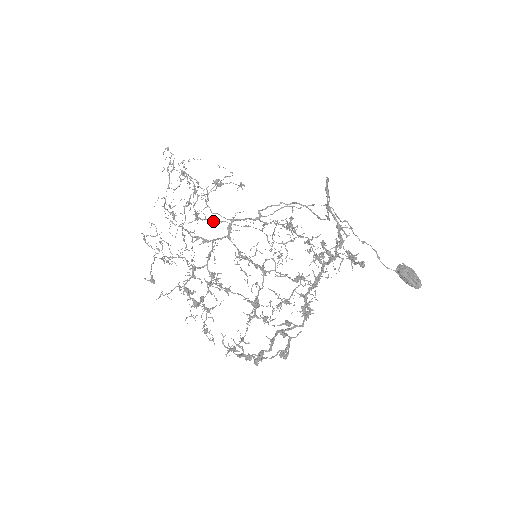
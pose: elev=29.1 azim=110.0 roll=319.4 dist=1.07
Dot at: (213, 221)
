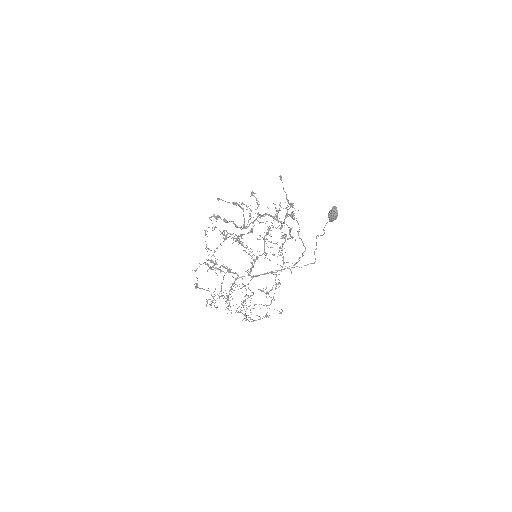
Dot at: occluded
